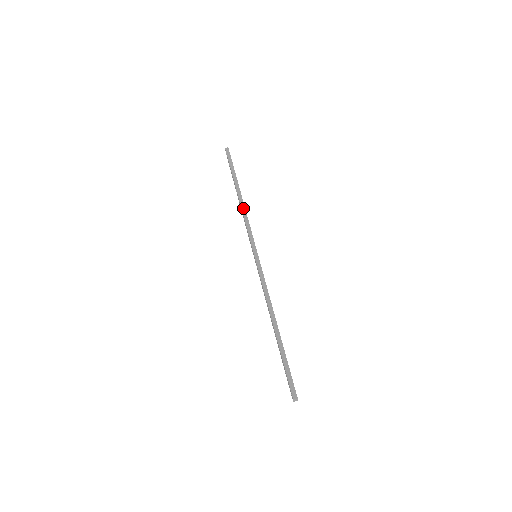
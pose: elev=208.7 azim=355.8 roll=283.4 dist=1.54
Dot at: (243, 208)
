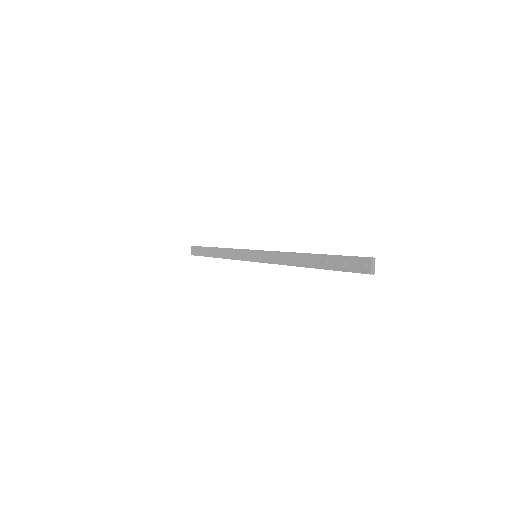
Dot at: (227, 248)
